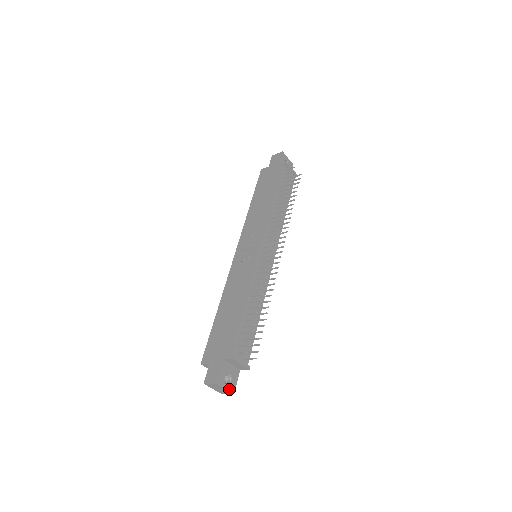
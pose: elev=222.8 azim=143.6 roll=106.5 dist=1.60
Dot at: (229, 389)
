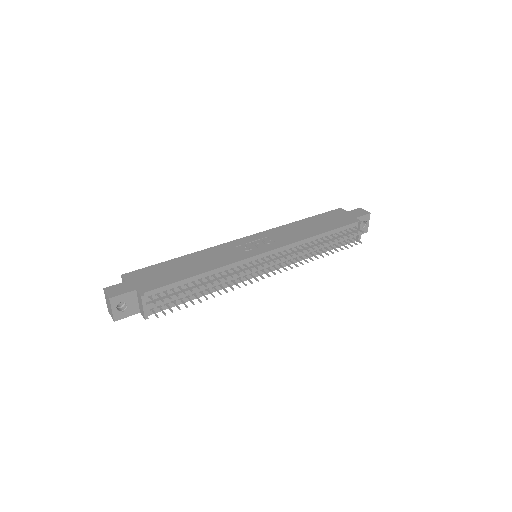
Dot at: (114, 314)
